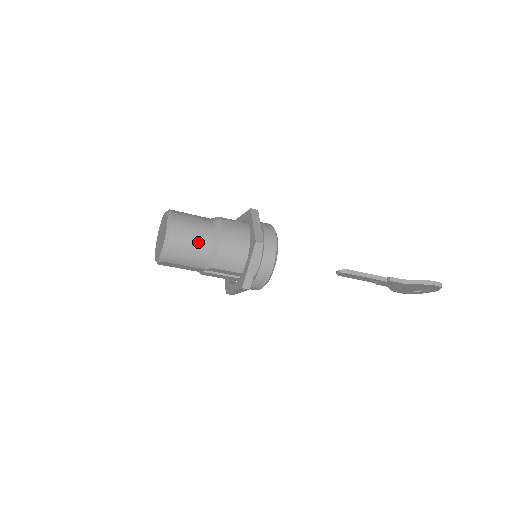
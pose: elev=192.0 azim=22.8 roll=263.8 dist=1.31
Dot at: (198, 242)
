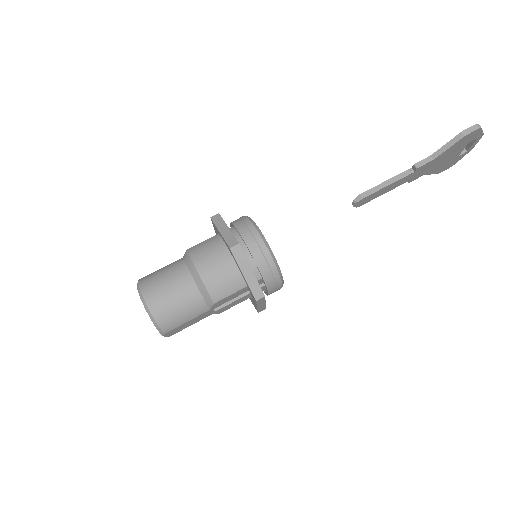
Dot at: (180, 291)
